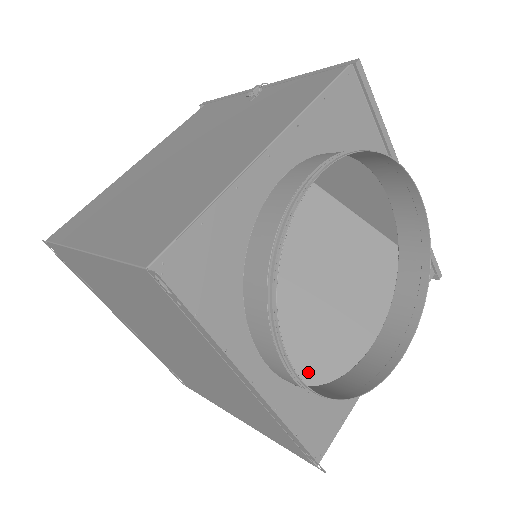
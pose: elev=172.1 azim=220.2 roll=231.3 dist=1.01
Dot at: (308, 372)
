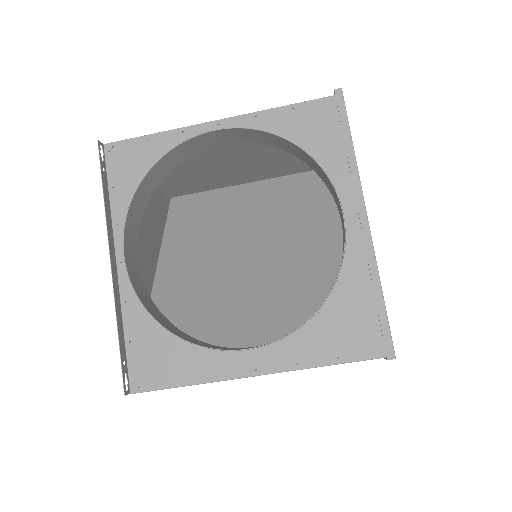
Dot at: (198, 338)
